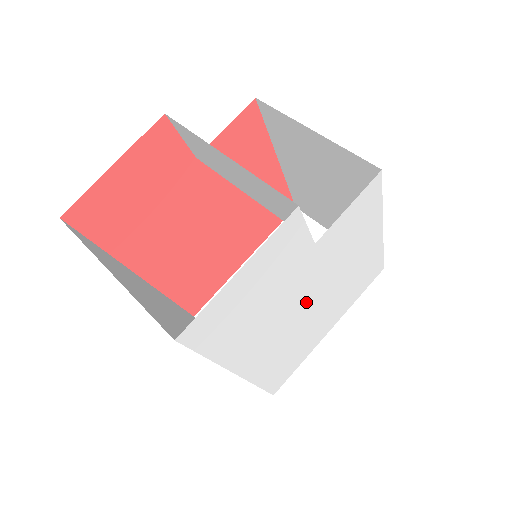
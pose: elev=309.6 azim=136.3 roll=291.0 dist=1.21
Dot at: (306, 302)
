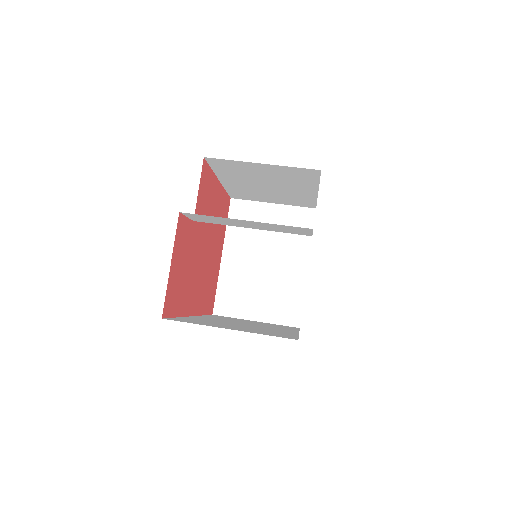
Dot at: occluded
